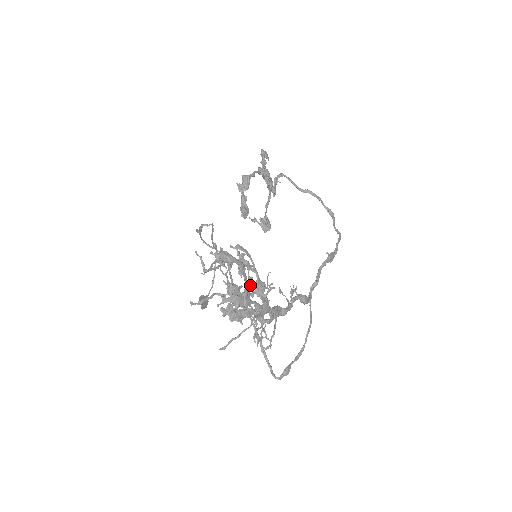
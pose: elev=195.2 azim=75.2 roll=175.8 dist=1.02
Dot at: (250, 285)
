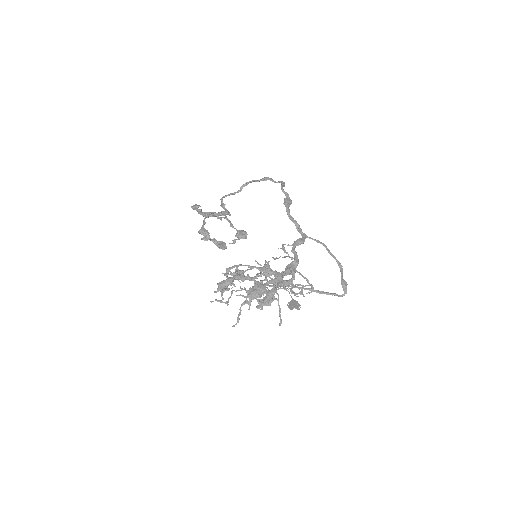
Dot at: (255, 278)
